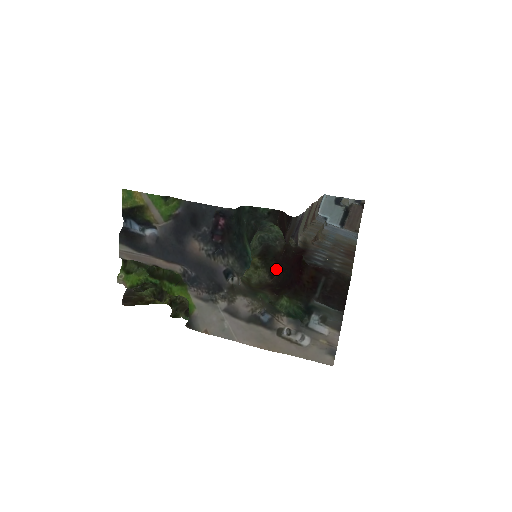
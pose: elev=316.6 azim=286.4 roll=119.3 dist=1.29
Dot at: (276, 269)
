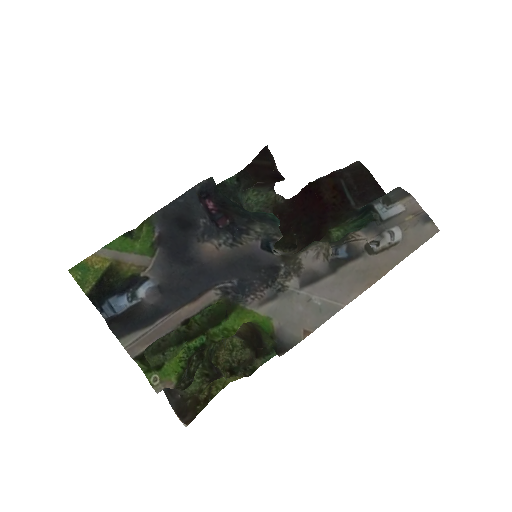
Dot at: (289, 237)
